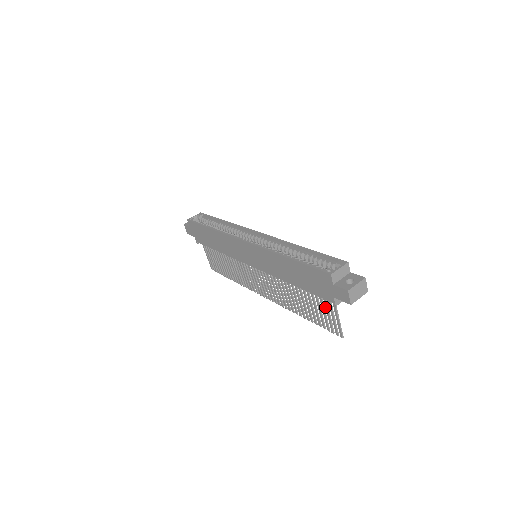
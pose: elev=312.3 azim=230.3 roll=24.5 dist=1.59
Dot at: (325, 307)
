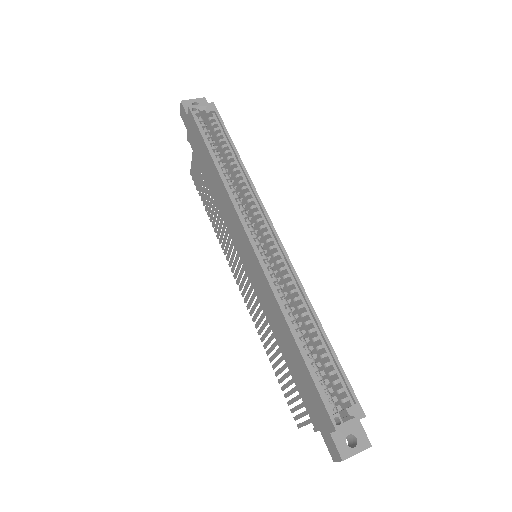
Dot at: (302, 402)
